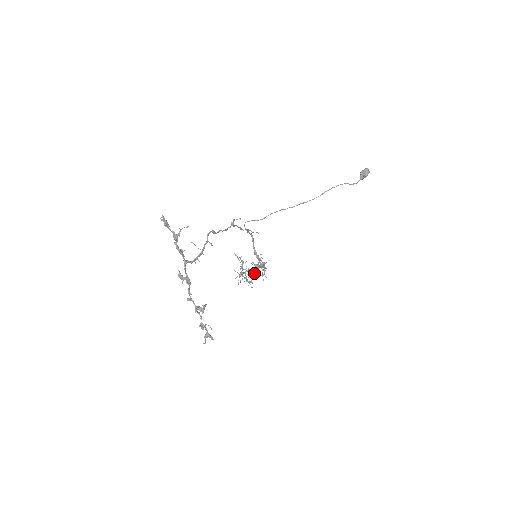
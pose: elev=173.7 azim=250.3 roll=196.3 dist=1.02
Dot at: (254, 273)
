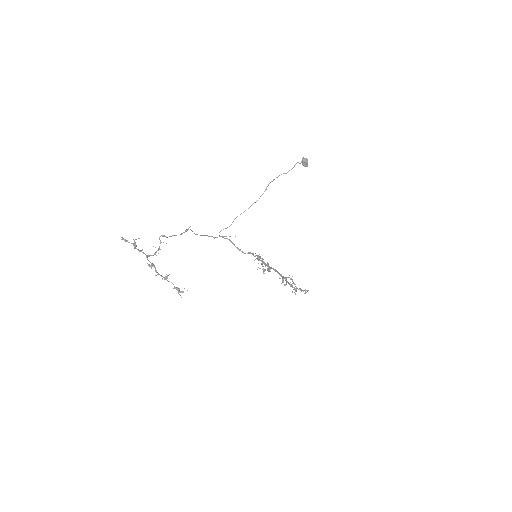
Dot at: (267, 270)
